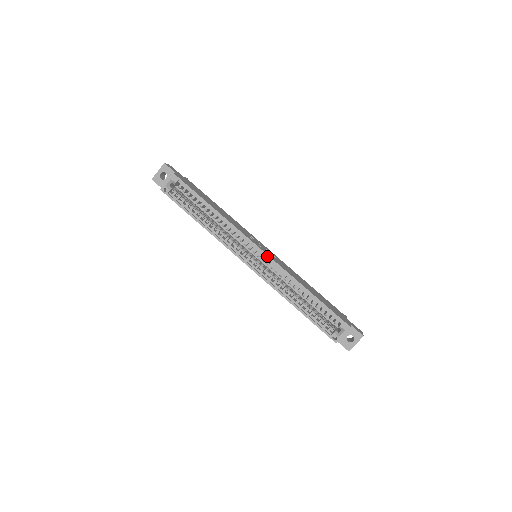
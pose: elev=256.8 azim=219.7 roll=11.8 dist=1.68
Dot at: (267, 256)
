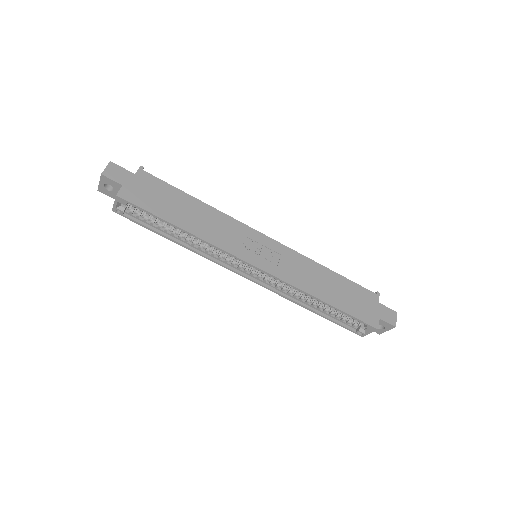
Dot at: (266, 273)
